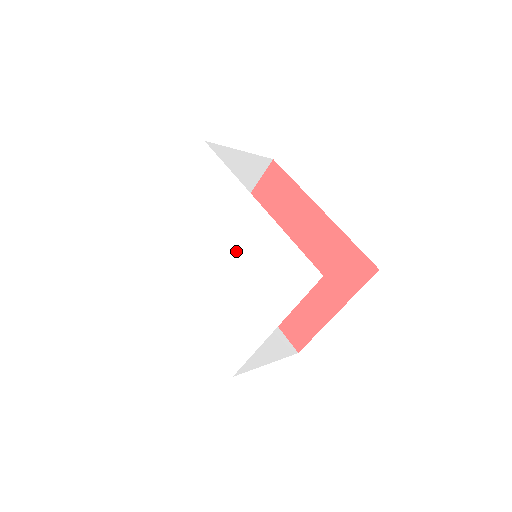
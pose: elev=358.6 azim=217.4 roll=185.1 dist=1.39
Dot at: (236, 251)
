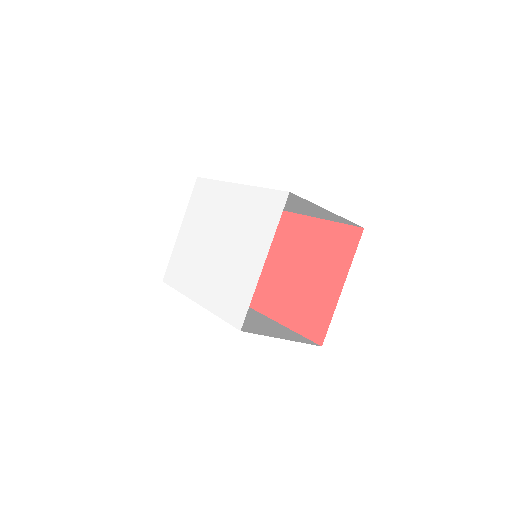
Dot at: (227, 228)
